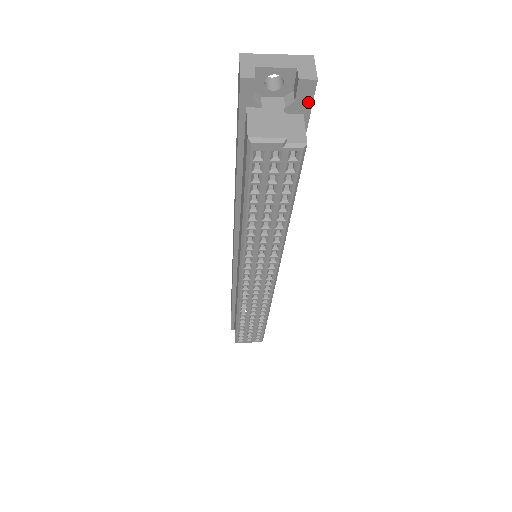
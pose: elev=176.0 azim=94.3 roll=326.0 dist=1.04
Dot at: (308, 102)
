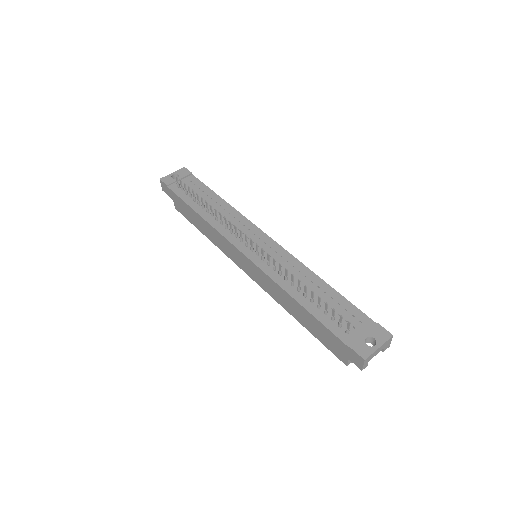
Dot at: occluded
